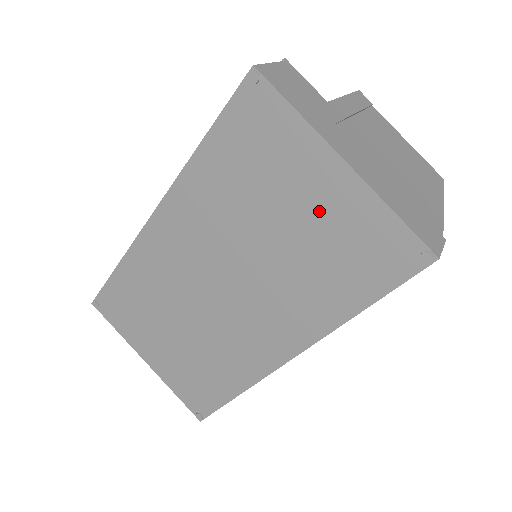
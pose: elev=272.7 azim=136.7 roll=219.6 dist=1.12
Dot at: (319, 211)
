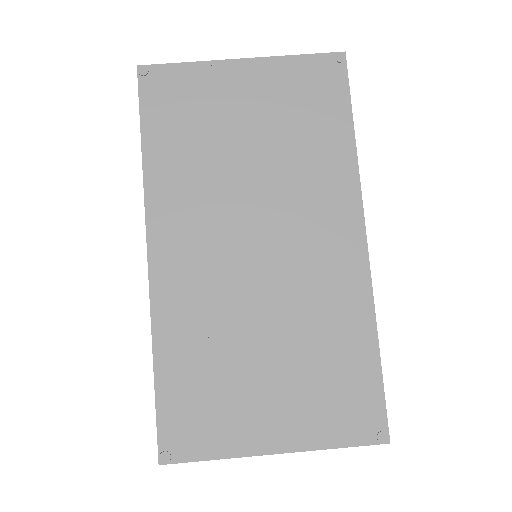
Dot at: (260, 101)
